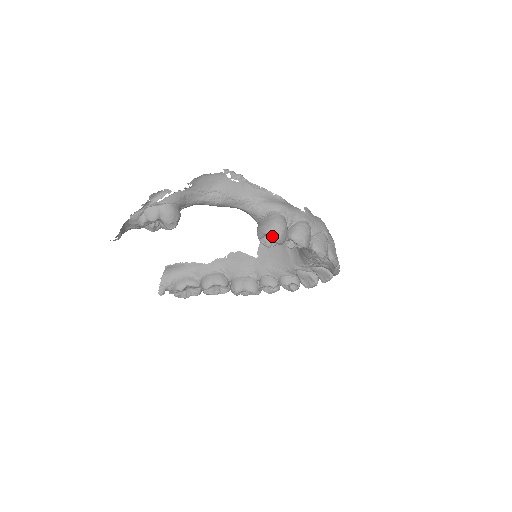
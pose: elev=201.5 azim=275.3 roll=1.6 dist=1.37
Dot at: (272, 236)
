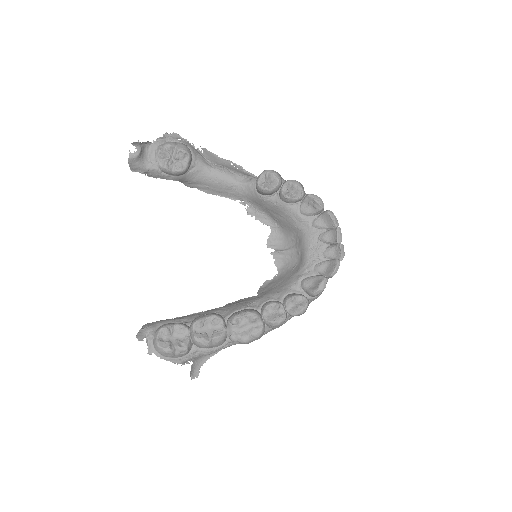
Dot at: (269, 171)
